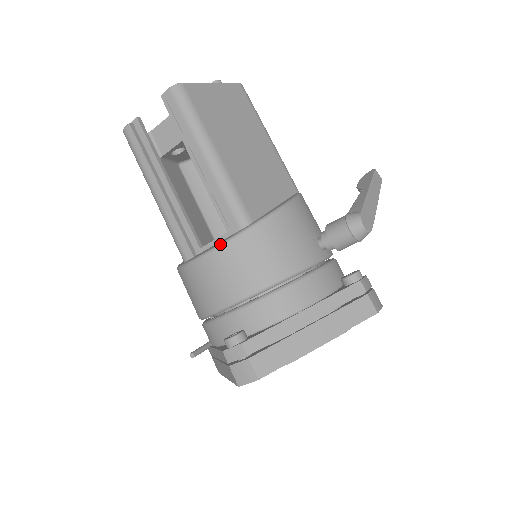
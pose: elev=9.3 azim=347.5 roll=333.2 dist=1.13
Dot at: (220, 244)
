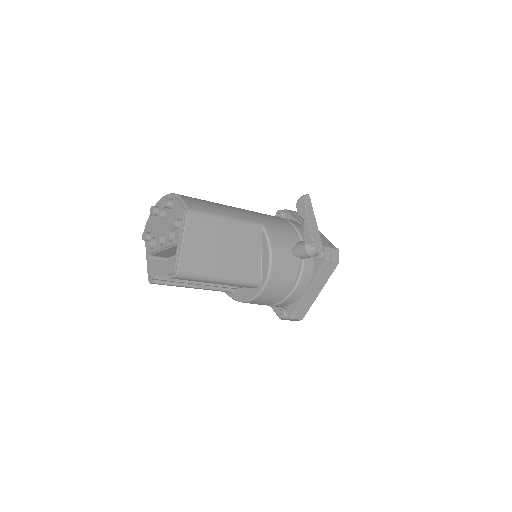
Dot at: (253, 299)
